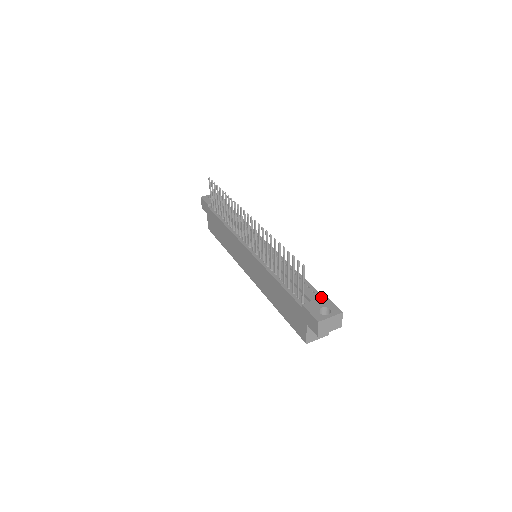
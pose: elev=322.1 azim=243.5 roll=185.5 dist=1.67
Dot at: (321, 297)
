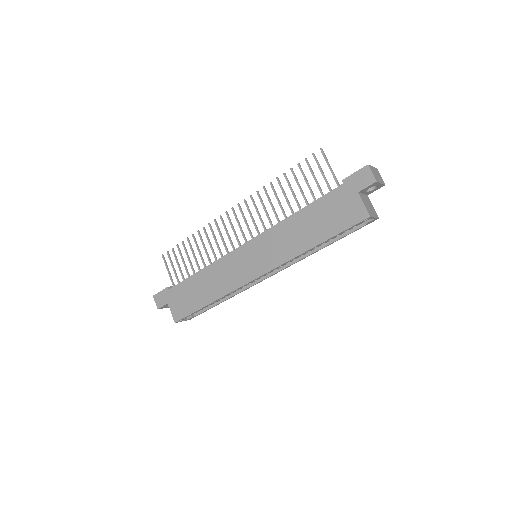
Dot at: occluded
